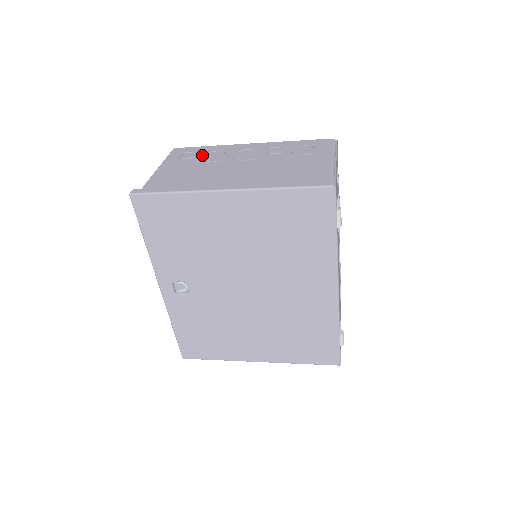
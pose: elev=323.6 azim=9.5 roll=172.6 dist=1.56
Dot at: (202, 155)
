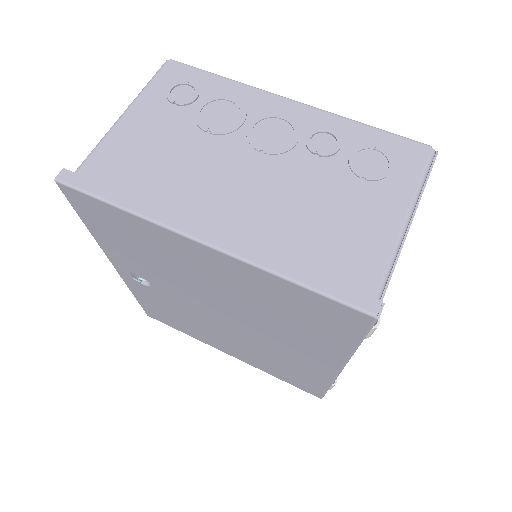
Dot at: (203, 104)
